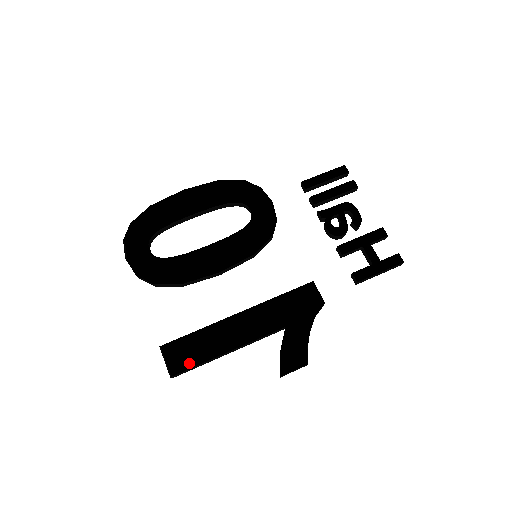
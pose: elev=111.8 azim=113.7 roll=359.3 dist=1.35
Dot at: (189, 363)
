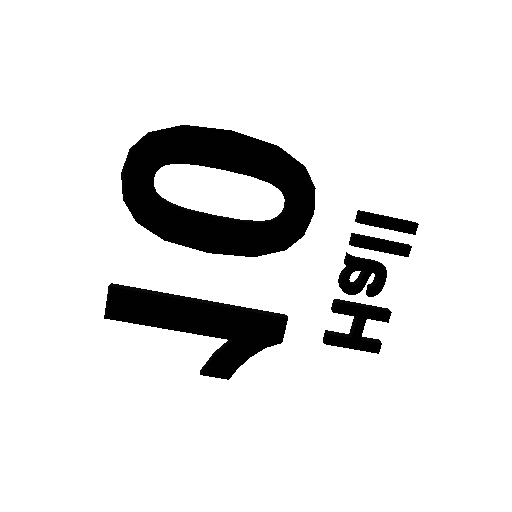
Dot at: (129, 312)
